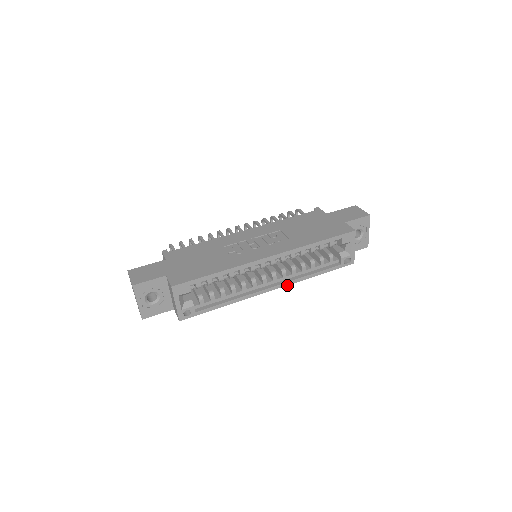
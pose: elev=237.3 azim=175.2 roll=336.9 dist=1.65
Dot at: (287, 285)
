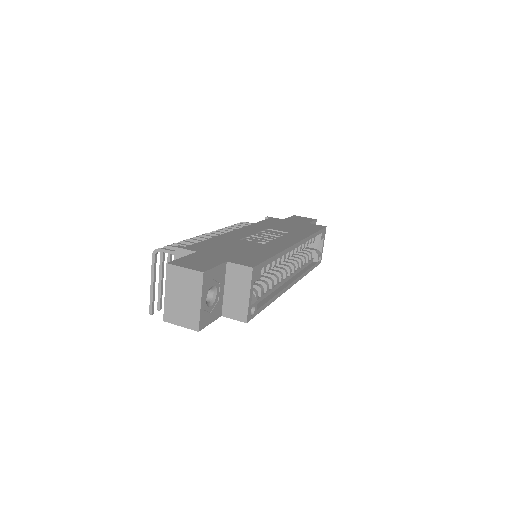
Dot at: (297, 281)
